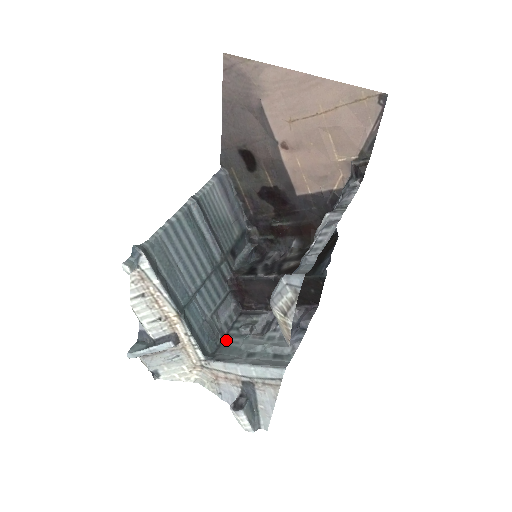
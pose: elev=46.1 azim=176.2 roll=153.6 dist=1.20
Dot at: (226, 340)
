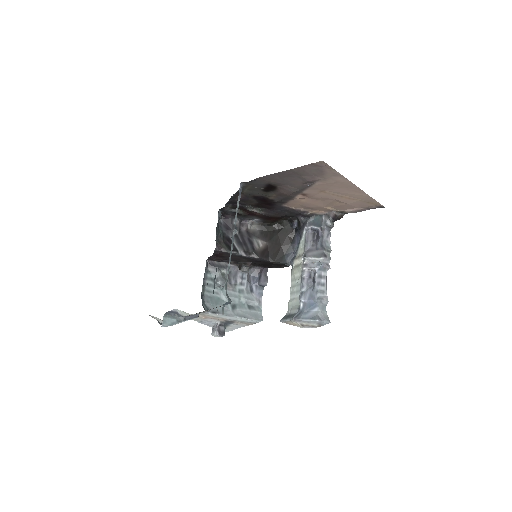
Dot at: (207, 290)
